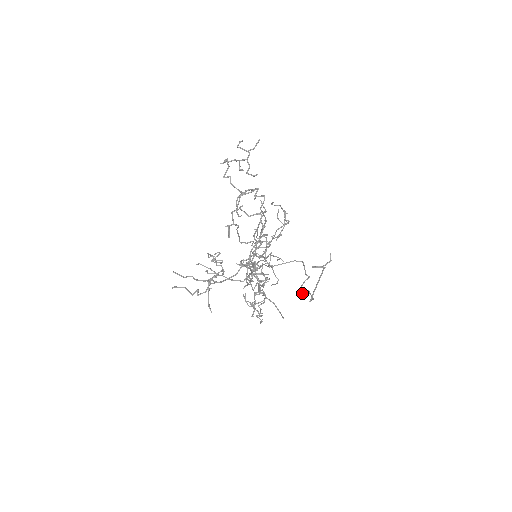
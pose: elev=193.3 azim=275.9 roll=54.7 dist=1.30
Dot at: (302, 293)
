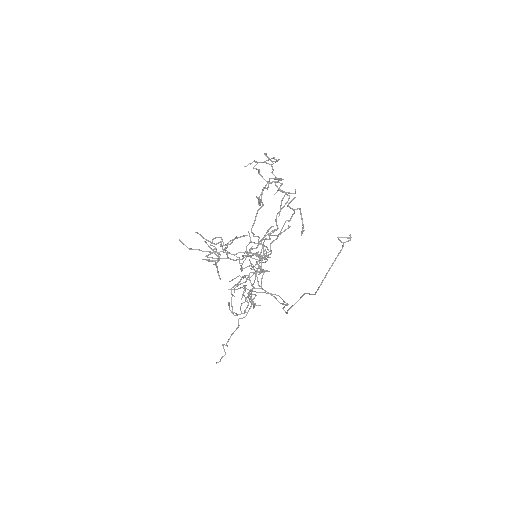
Dot at: (285, 312)
